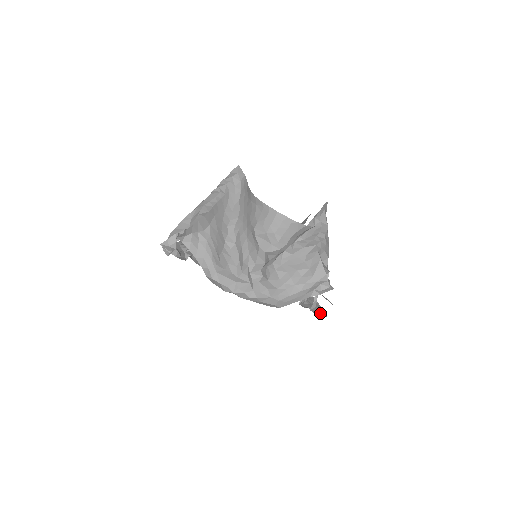
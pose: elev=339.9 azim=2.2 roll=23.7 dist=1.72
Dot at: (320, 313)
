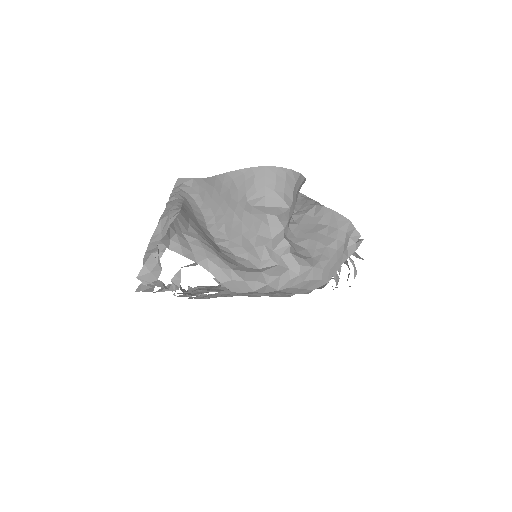
Dot at: occluded
